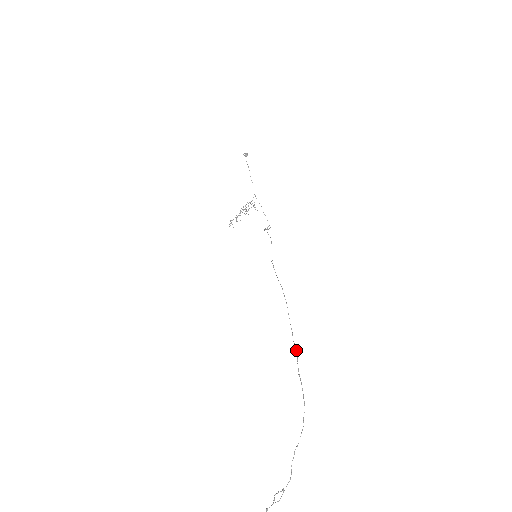
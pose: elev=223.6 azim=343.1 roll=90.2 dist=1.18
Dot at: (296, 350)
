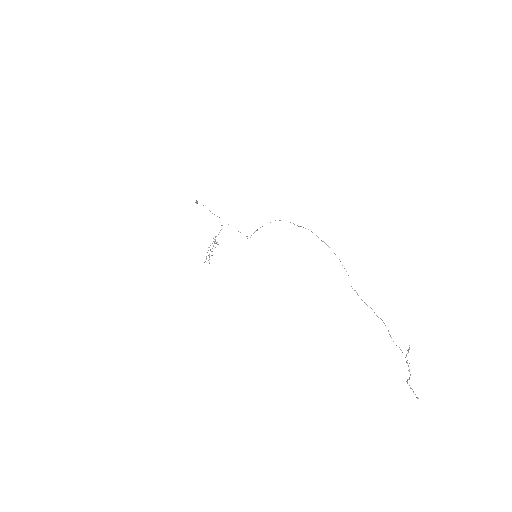
Dot at: (346, 271)
